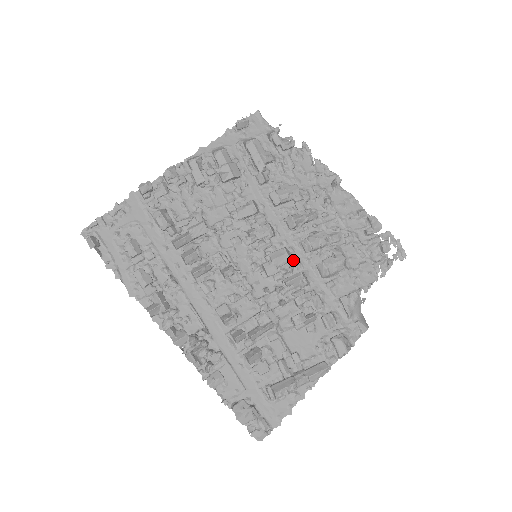
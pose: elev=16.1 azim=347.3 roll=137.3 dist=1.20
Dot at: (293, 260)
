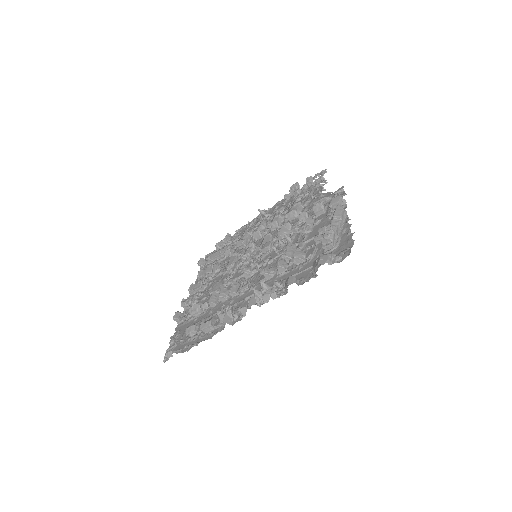
Dot at: occluded
